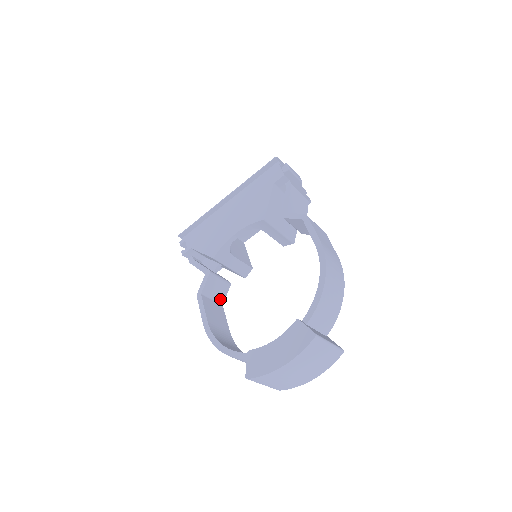
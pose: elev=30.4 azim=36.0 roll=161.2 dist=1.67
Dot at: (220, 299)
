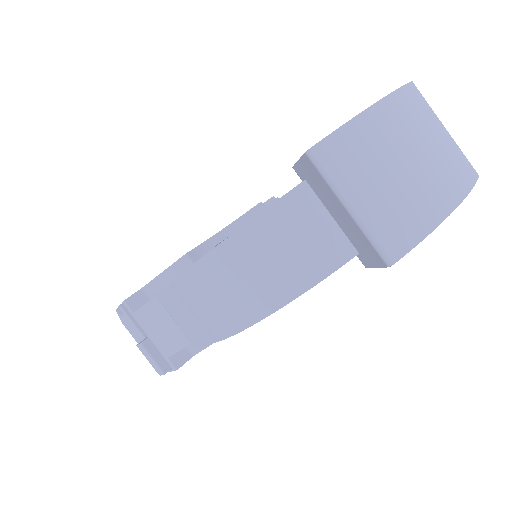
Dot at: occluded
